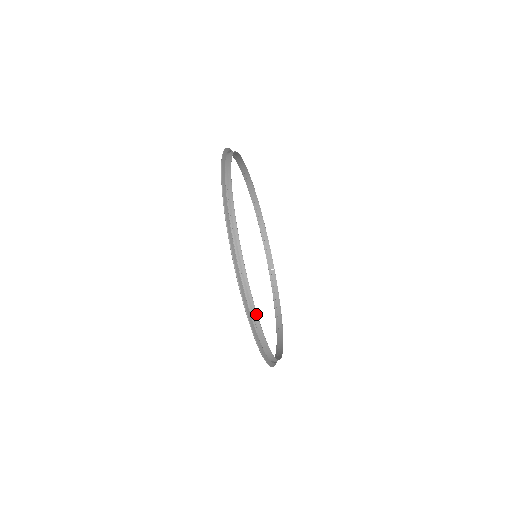
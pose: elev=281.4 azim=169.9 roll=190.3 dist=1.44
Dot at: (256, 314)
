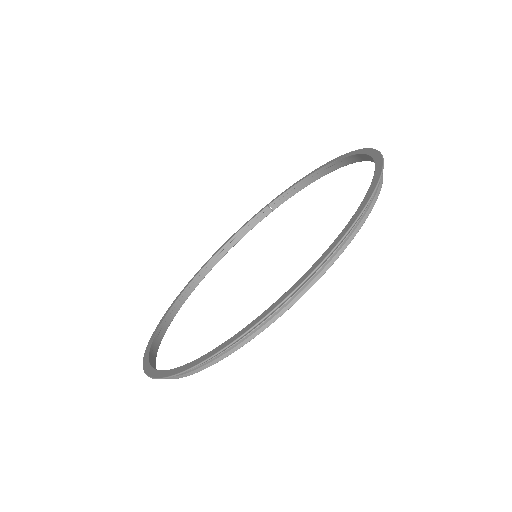
Dot at: (167, 378)
